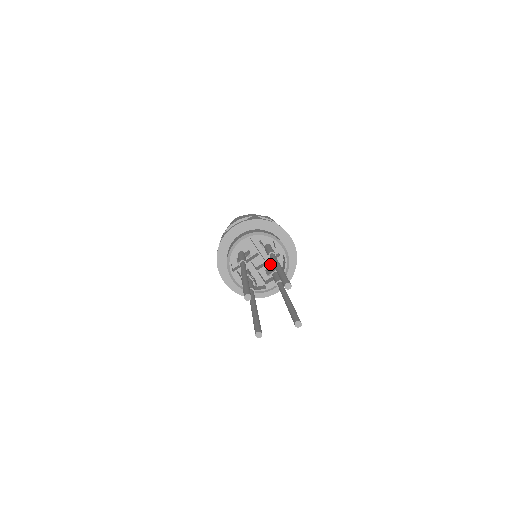
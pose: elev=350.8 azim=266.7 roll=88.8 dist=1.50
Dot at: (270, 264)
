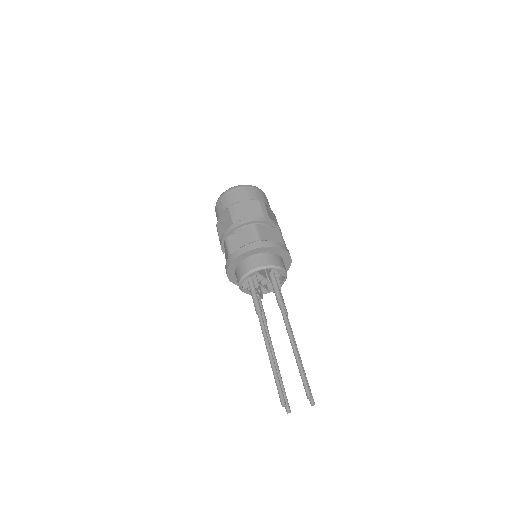
Dot at: occluded
